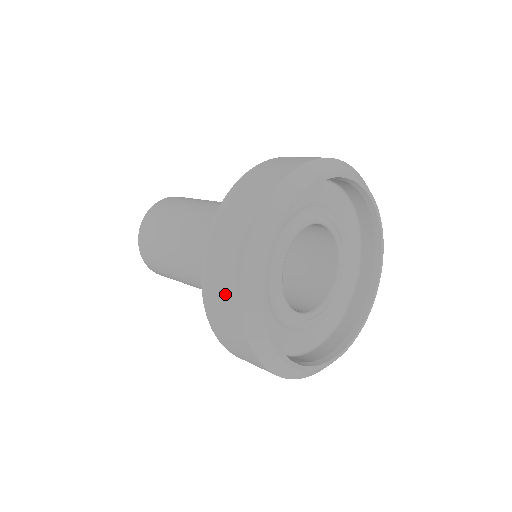
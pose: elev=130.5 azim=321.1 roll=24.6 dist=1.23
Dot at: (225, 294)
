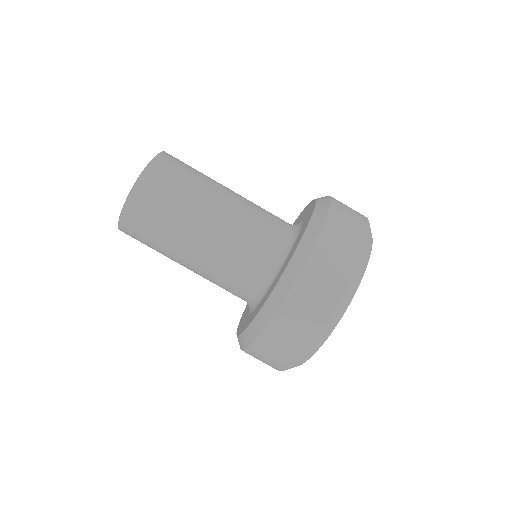
Dot at: (282, 353)
